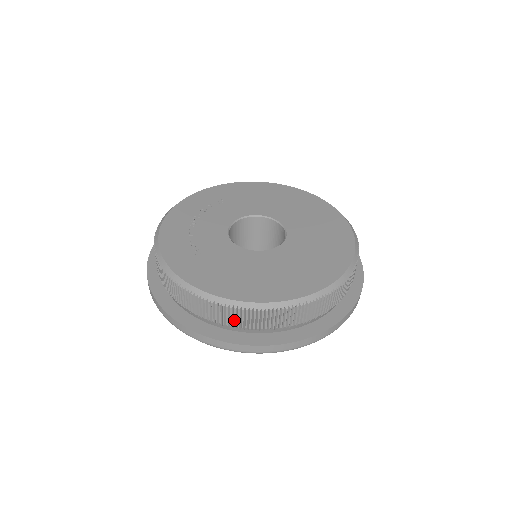
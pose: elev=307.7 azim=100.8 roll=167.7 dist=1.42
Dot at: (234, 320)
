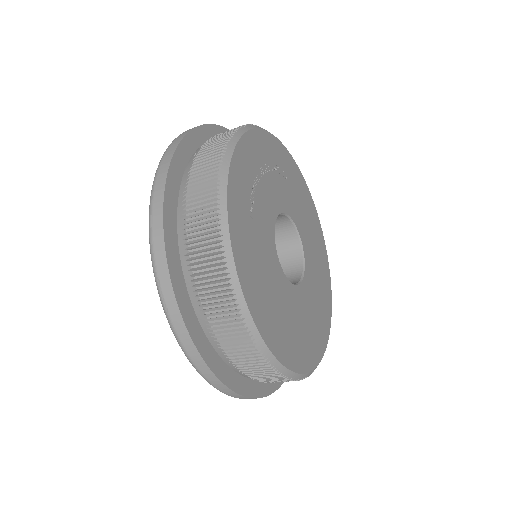
Dot at: (222, 324)
